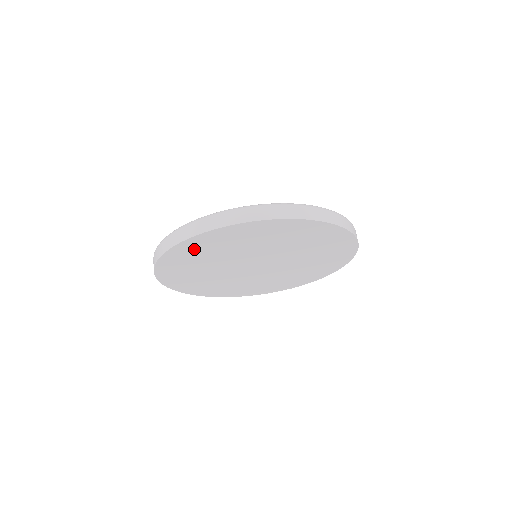
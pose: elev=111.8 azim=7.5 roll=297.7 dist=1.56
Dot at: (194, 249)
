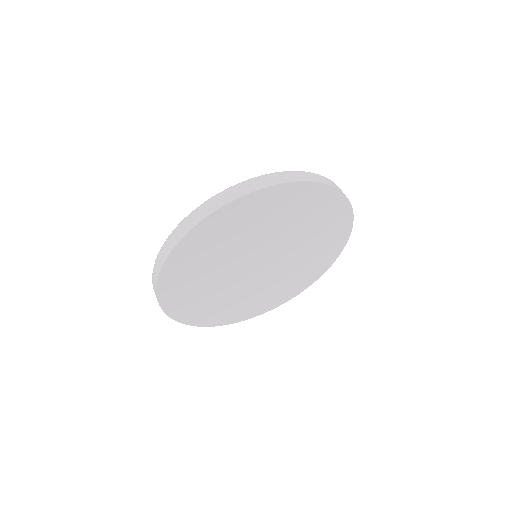
Dot at: (185, 263)
